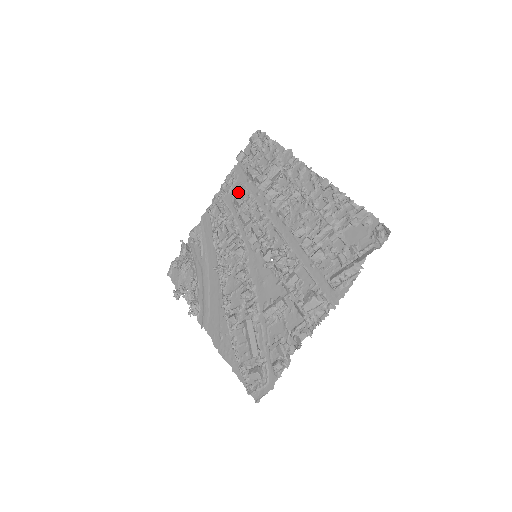
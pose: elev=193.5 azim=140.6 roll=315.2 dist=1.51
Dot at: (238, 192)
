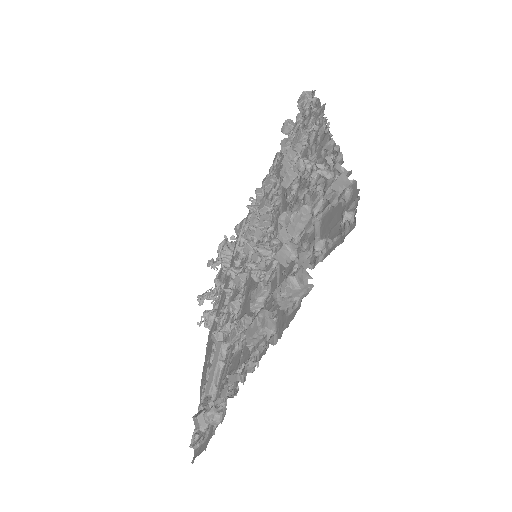
Dot at: (276, 174)
